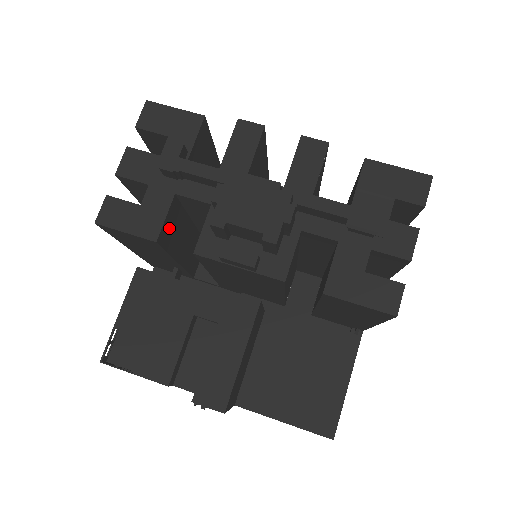
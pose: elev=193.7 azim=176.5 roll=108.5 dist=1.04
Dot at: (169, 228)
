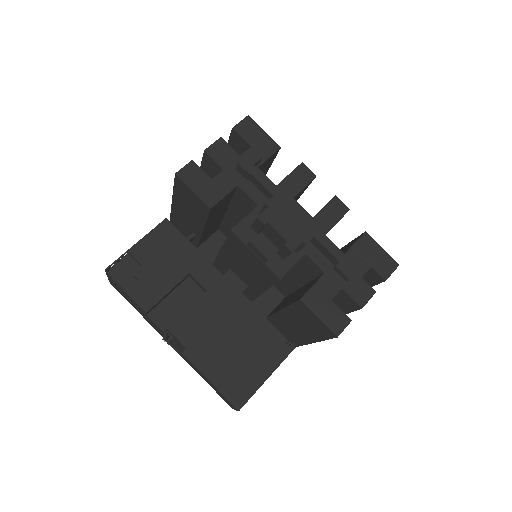
Dot at: (219, 205)
